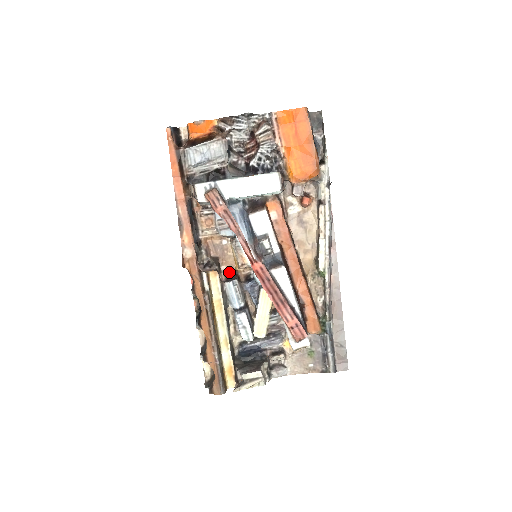
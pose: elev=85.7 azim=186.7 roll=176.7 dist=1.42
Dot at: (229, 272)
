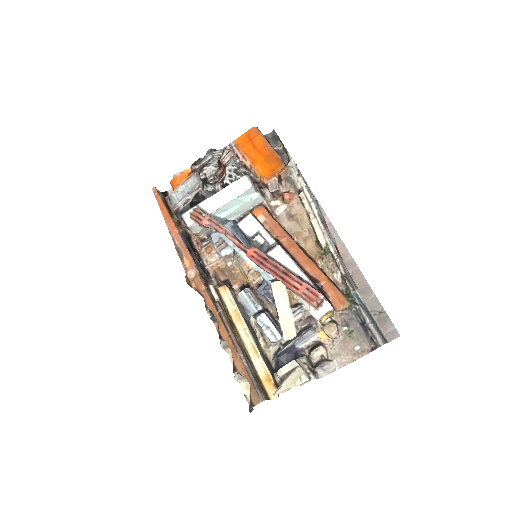
Dot at: (242, 288)
